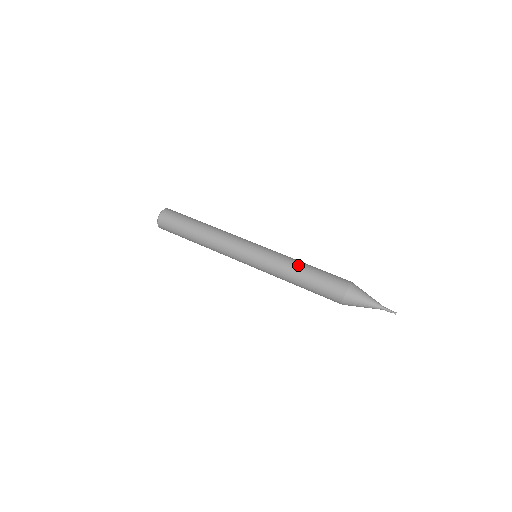
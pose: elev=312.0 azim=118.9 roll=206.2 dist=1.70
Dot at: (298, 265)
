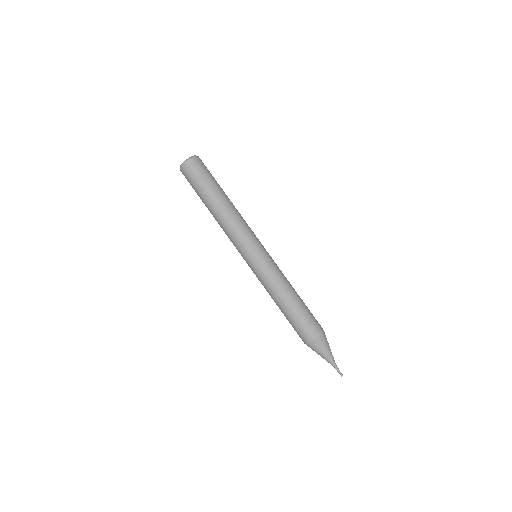
Dot at: (289, 290)
